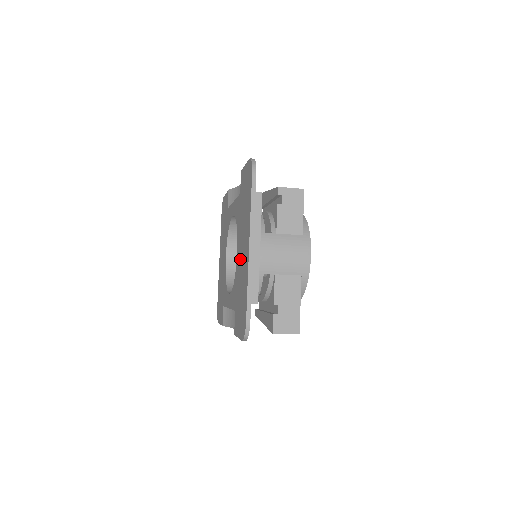
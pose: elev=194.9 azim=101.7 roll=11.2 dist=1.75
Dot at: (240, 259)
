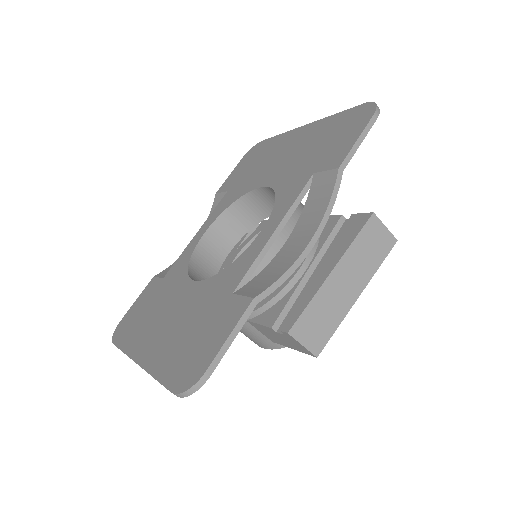
Dot at: (283, 163)
